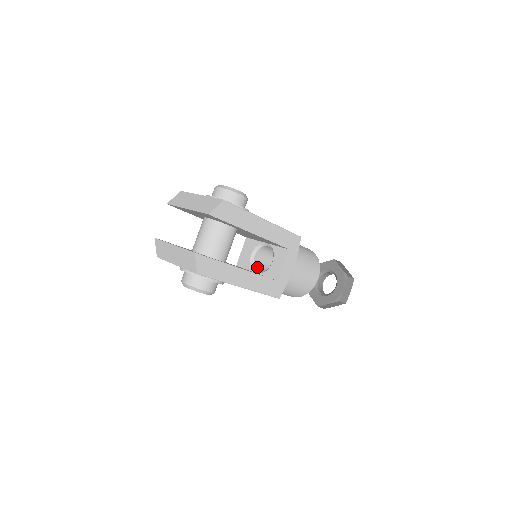
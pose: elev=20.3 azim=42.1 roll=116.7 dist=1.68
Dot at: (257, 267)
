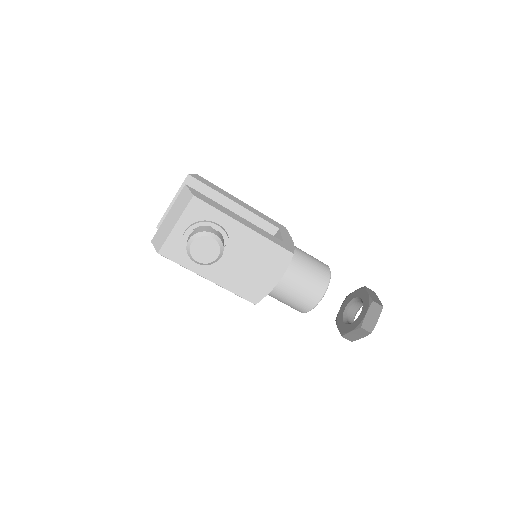
Dot at: occluded
